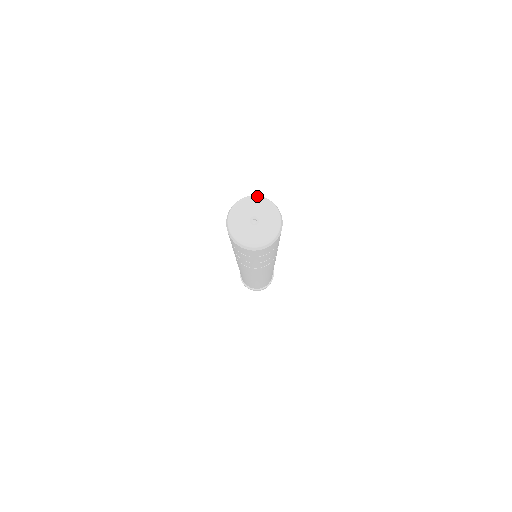
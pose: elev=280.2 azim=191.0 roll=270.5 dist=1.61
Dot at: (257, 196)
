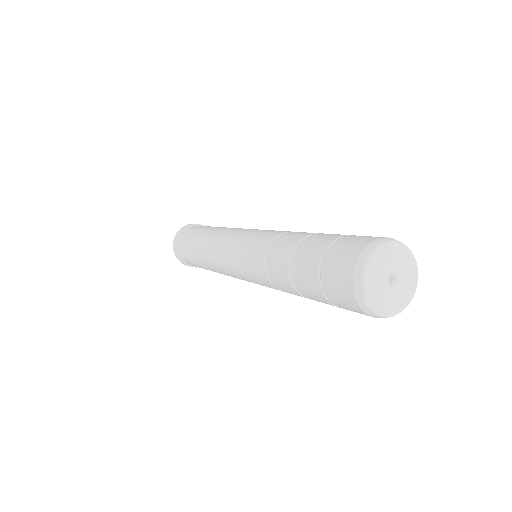
Dot at: occluded
